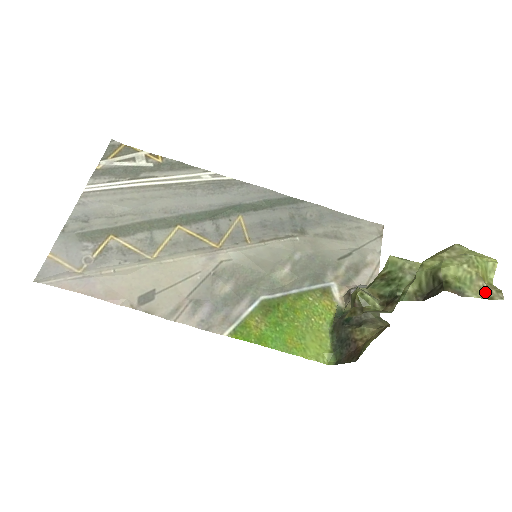
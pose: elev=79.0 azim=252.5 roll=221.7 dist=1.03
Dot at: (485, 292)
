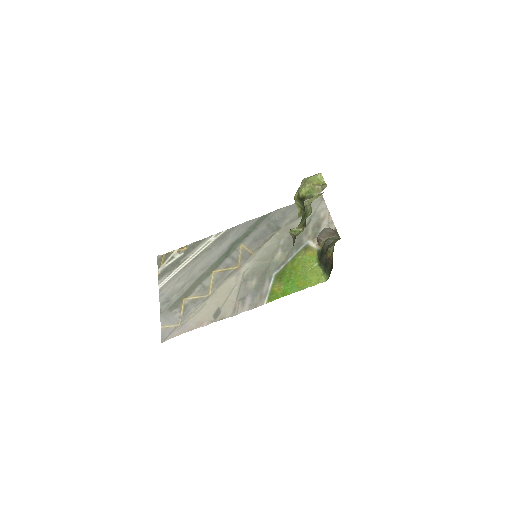
Dot at: (320, 189)
